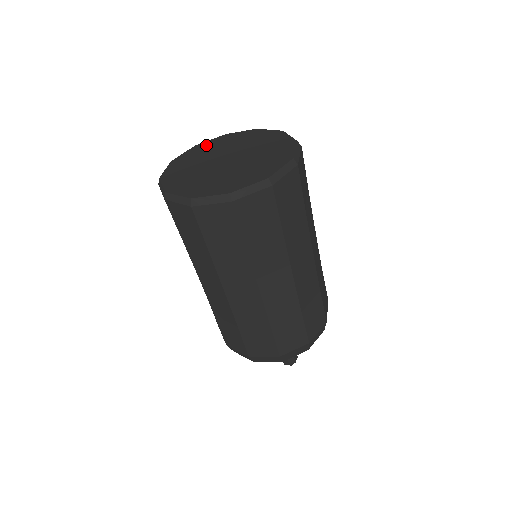
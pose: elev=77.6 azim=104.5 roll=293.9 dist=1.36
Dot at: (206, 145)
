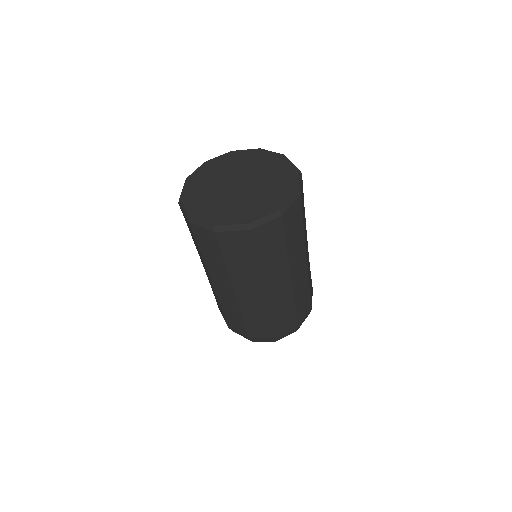
Dot at: (191, 191)
